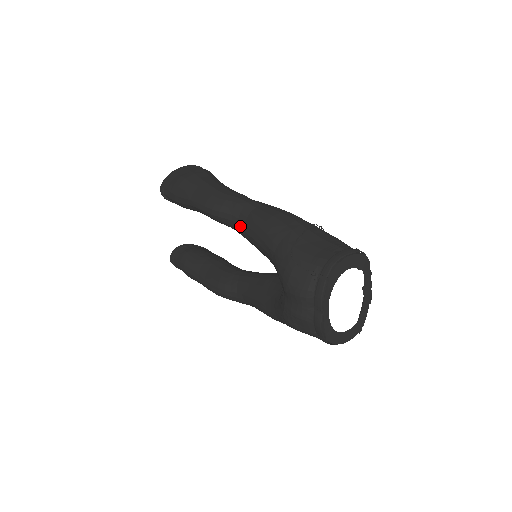
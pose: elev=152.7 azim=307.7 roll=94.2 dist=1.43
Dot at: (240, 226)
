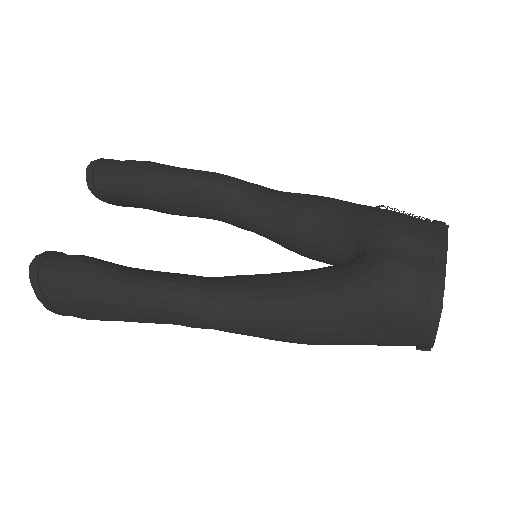
Dot at: (268, 199)
